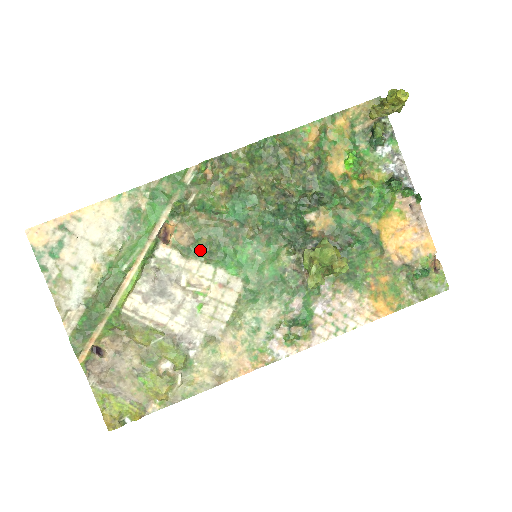
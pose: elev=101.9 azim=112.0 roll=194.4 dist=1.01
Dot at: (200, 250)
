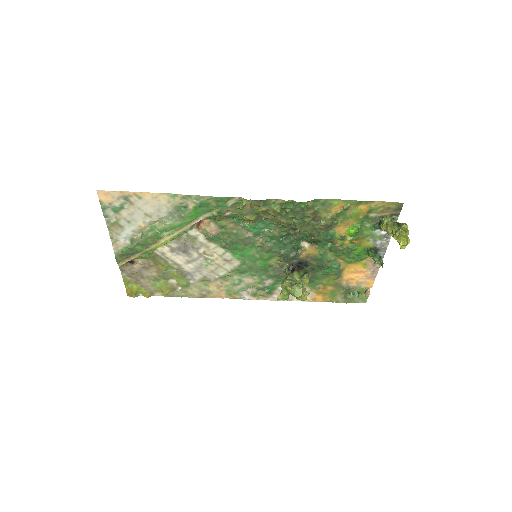
Dot at: (220, 241)
